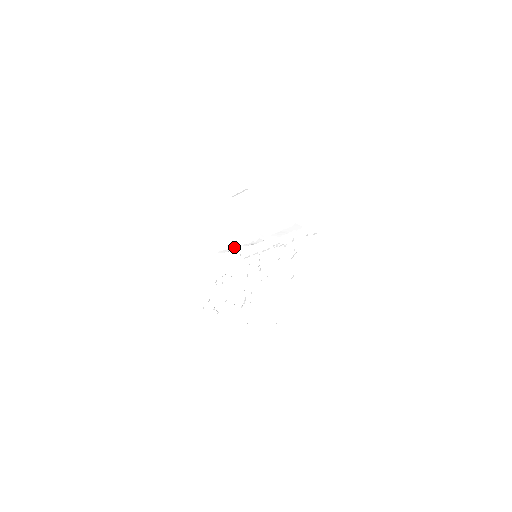
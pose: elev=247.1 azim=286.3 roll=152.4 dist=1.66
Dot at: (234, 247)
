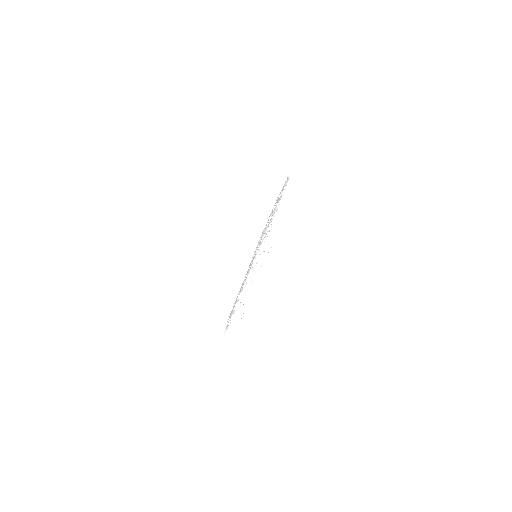
Dot at: (243, 305)
